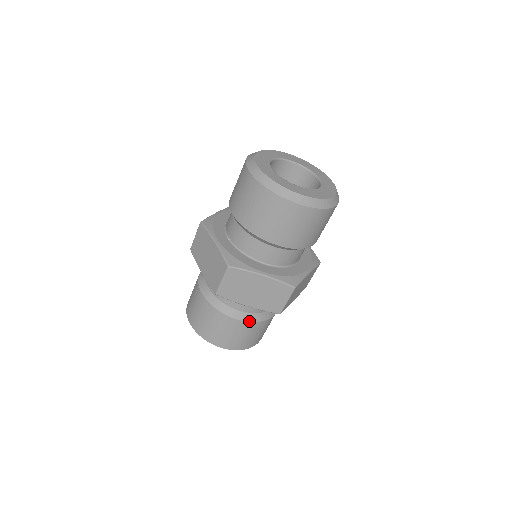
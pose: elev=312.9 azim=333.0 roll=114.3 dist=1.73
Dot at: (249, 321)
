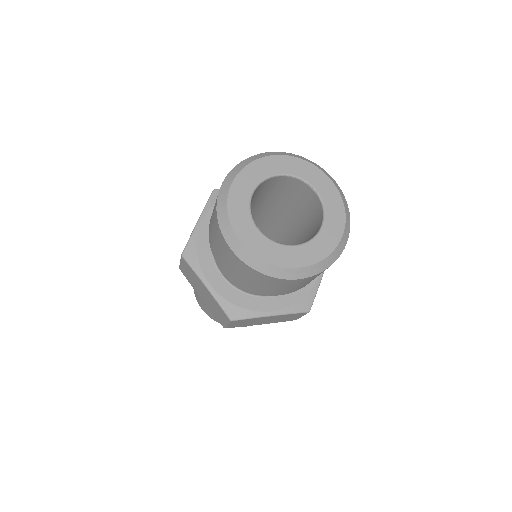
Dot at: occluded
